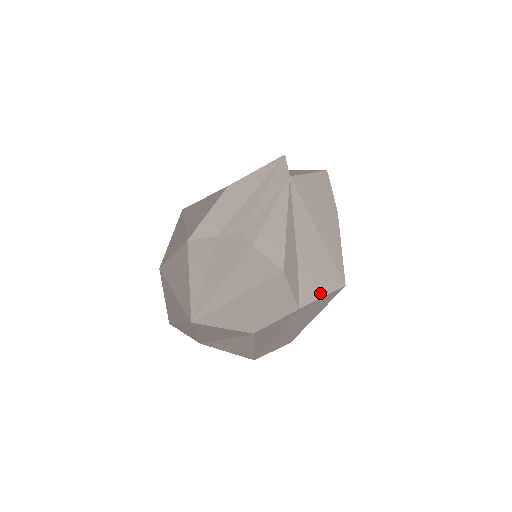
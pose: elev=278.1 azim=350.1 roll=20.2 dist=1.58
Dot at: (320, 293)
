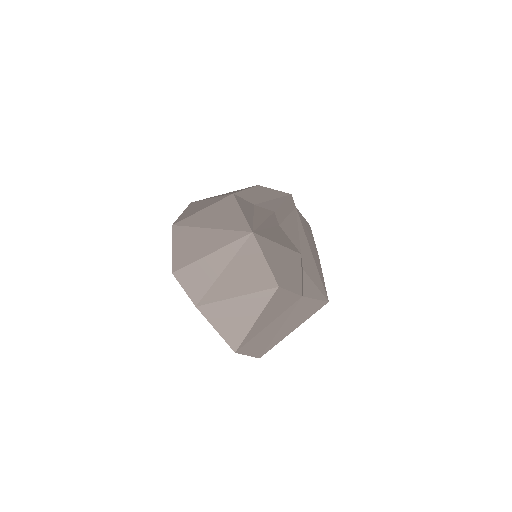
Dot at: (315, 295)
